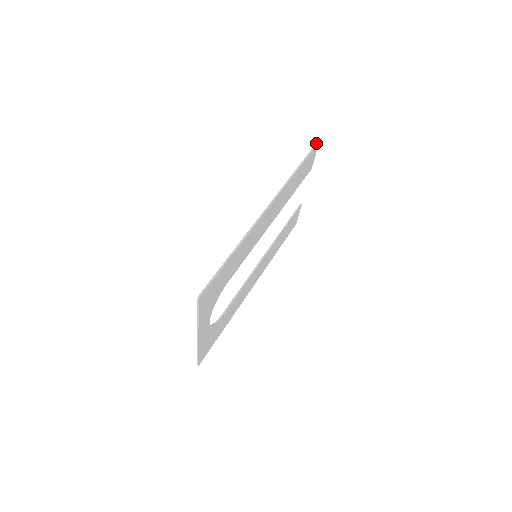
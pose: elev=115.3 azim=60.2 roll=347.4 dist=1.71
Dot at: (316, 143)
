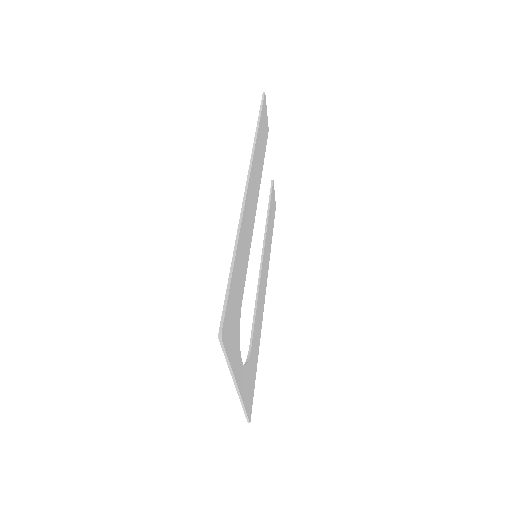
Dot at: (262, 94)
